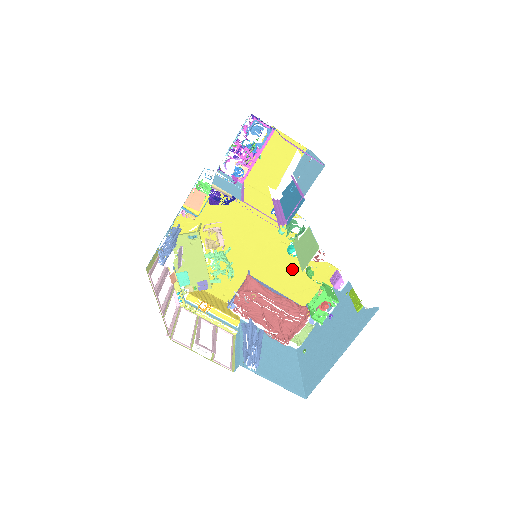
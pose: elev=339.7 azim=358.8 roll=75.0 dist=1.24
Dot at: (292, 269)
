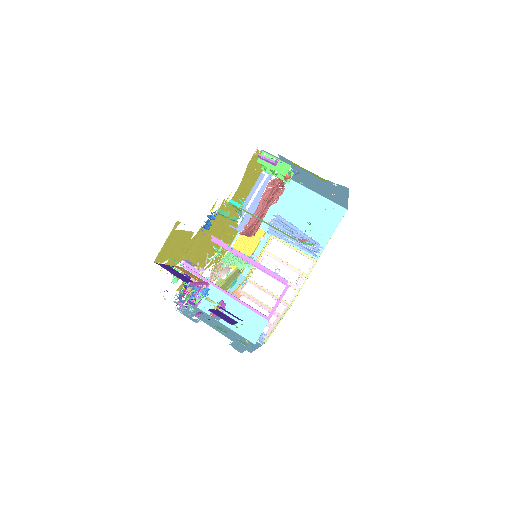
Dot at: (240, 191)
